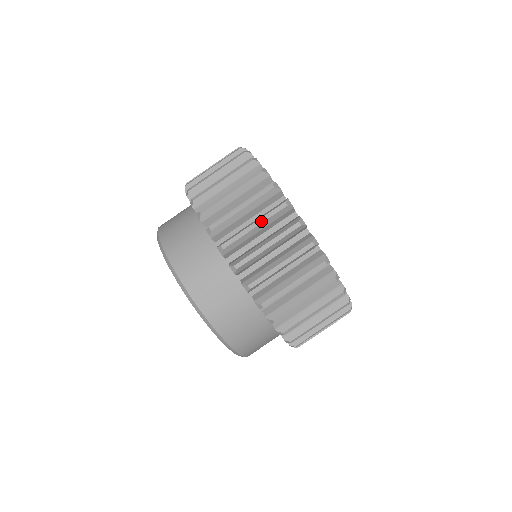
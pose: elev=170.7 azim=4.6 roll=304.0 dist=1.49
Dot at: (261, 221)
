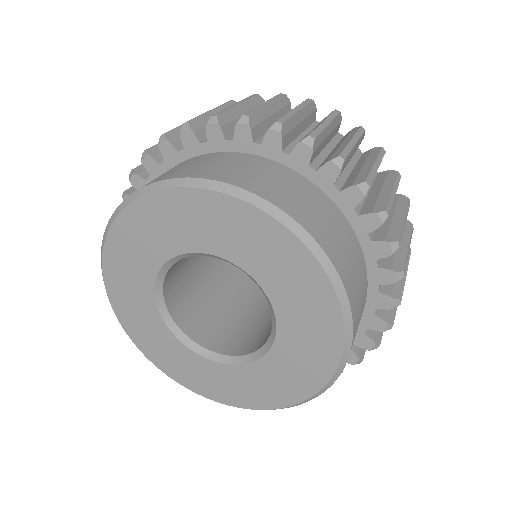
Dot at: (379, 162)
